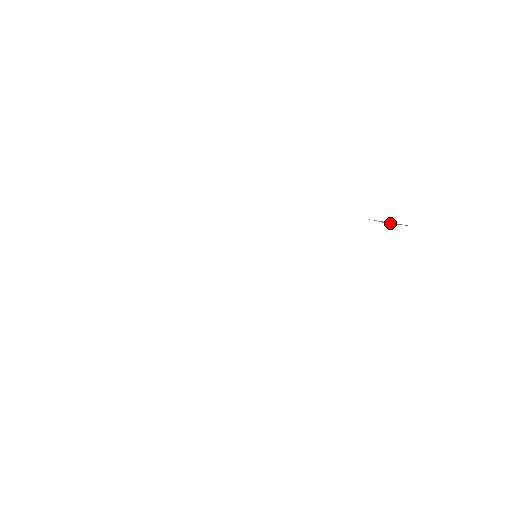
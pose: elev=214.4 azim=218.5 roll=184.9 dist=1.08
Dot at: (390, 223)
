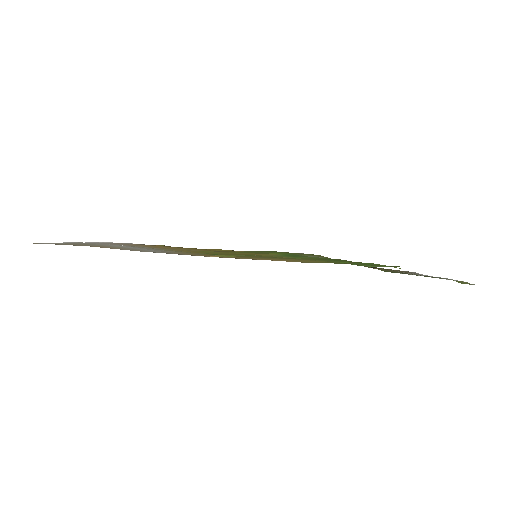
Dot at: (374, 267)
